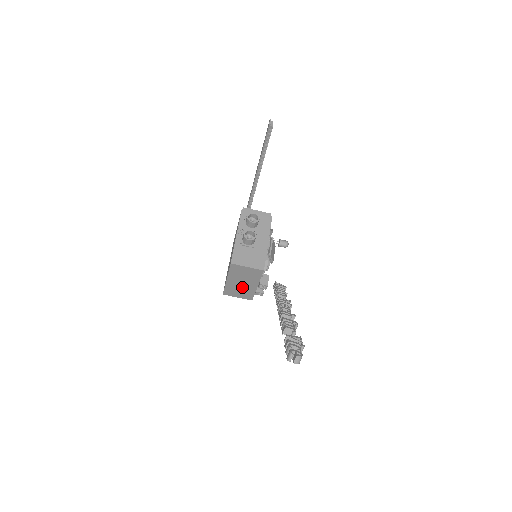
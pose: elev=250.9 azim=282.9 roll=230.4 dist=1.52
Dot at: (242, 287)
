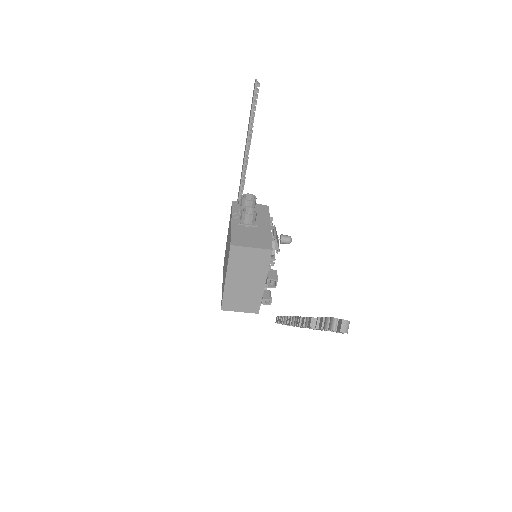
Dot at: (245, 290)
